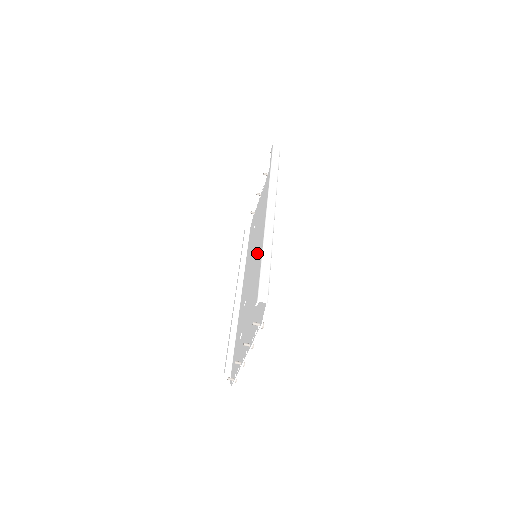
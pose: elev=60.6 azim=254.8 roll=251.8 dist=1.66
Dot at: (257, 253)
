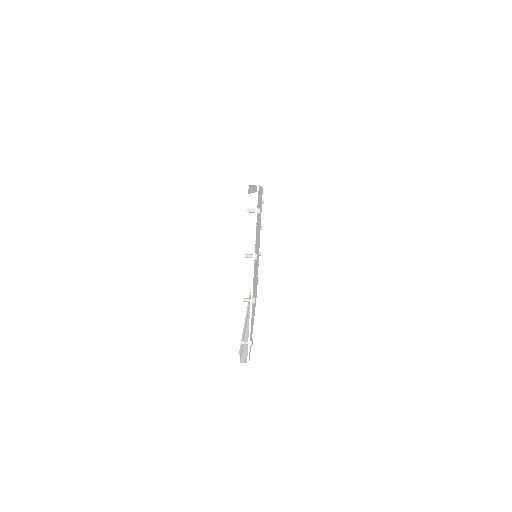
Dot at: occluded
